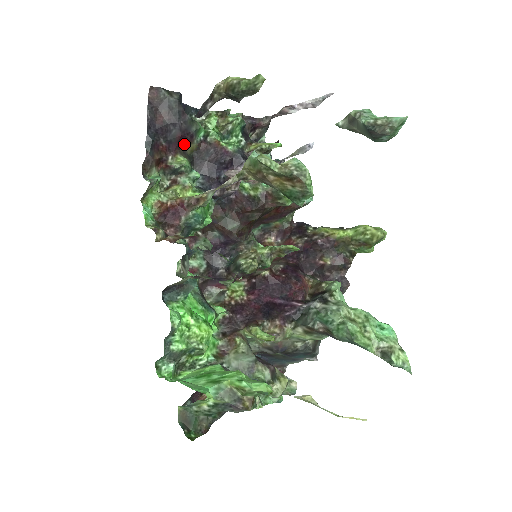
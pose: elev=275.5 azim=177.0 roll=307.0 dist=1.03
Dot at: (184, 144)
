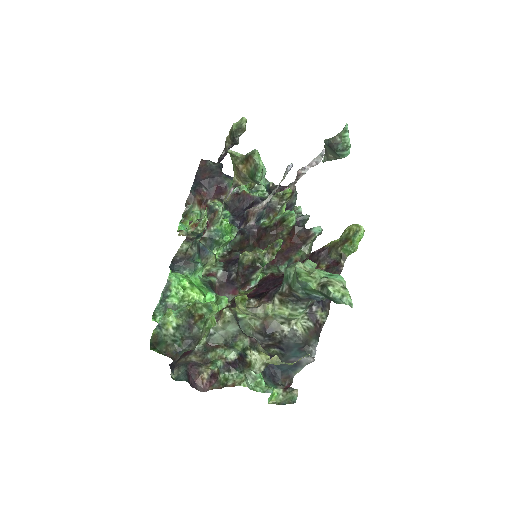
Dot at: (221, 194)
